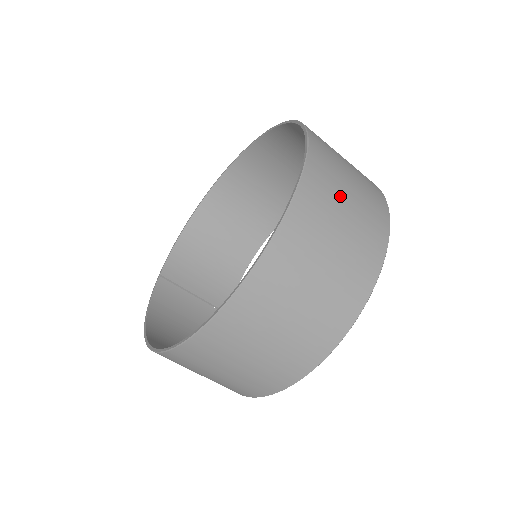
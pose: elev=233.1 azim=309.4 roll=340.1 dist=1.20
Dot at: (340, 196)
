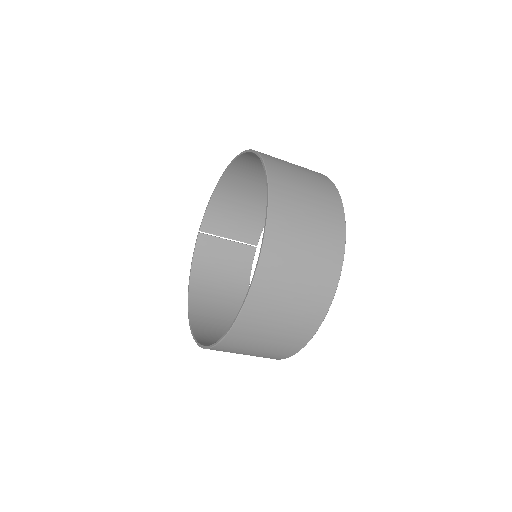
Dot at: (287, 287)
